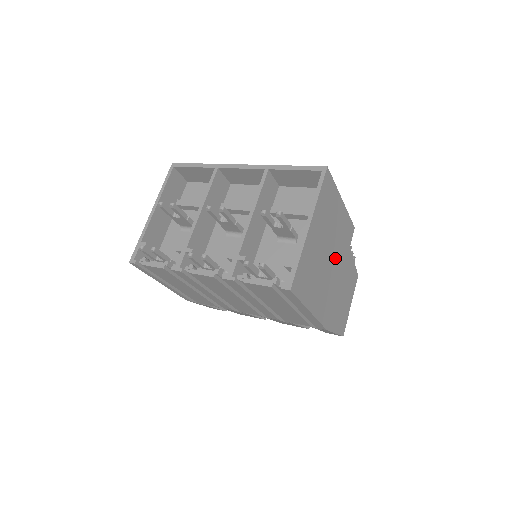
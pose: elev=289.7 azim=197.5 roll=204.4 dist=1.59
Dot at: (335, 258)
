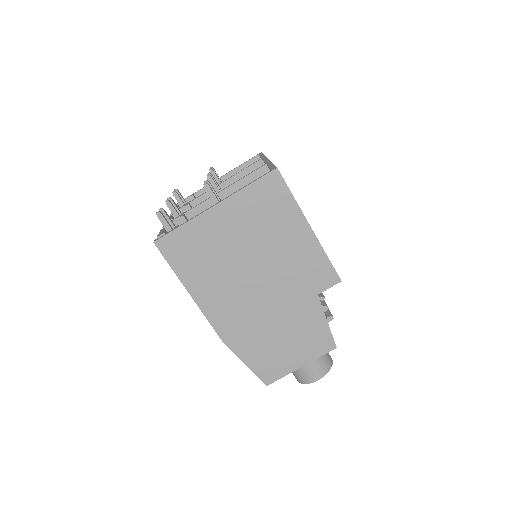
Dot at: (270, 280)
